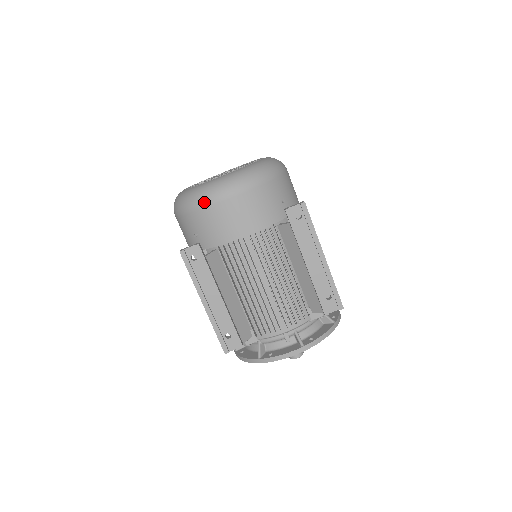
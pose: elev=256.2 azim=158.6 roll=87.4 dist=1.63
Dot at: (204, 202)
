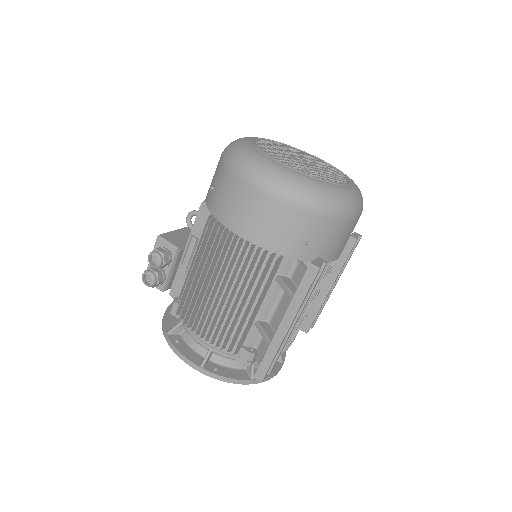
Dot at: (347, 214)
